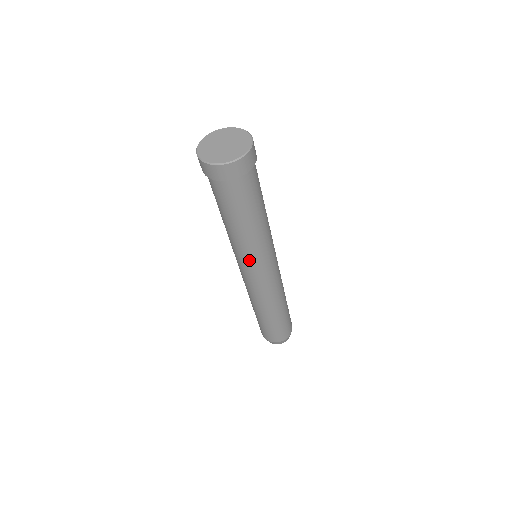
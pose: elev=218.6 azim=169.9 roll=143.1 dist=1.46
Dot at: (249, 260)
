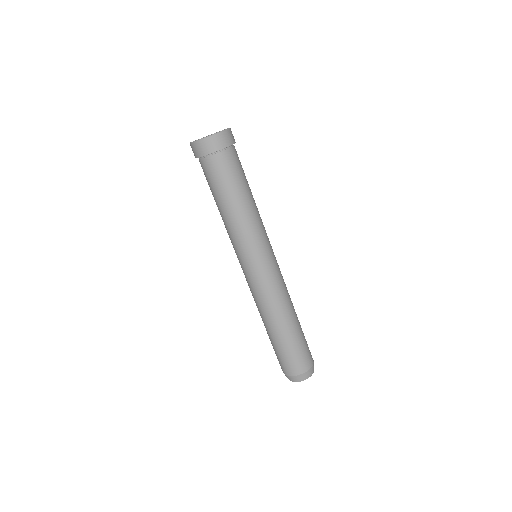
Dot at: (237, 248)
